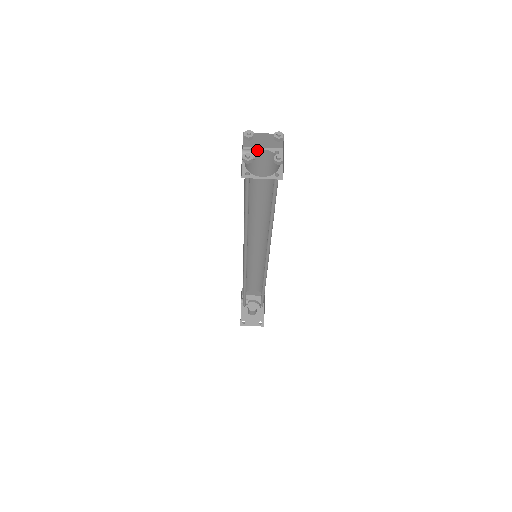
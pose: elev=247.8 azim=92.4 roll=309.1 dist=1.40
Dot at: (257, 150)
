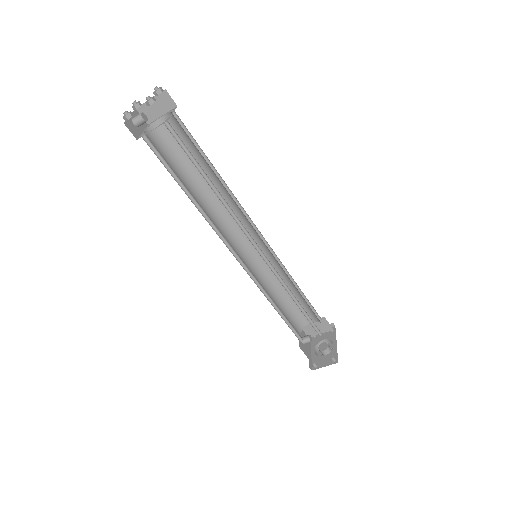
Dot at: (158, 120)
